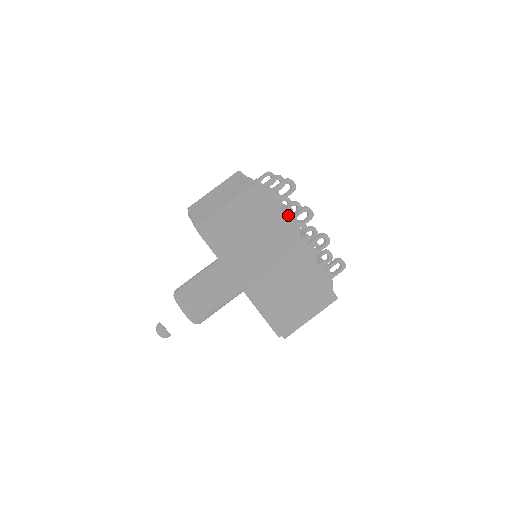
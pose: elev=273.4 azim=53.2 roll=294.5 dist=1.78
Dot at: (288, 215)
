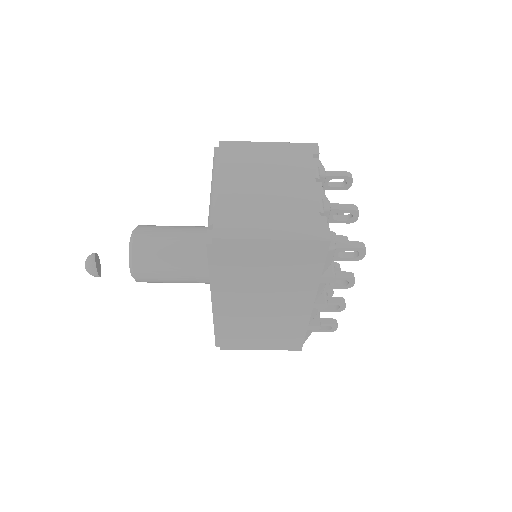
Dot at: (326, 282)
